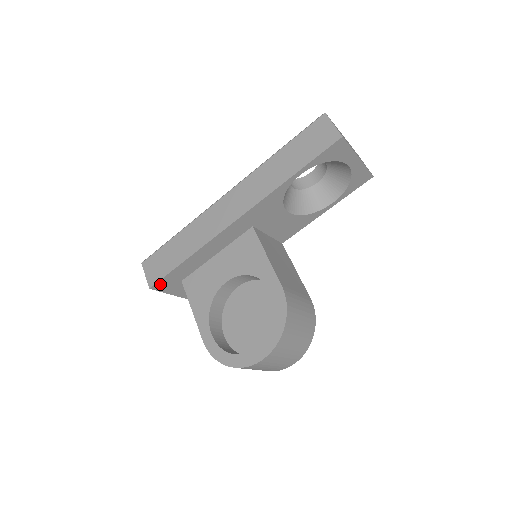
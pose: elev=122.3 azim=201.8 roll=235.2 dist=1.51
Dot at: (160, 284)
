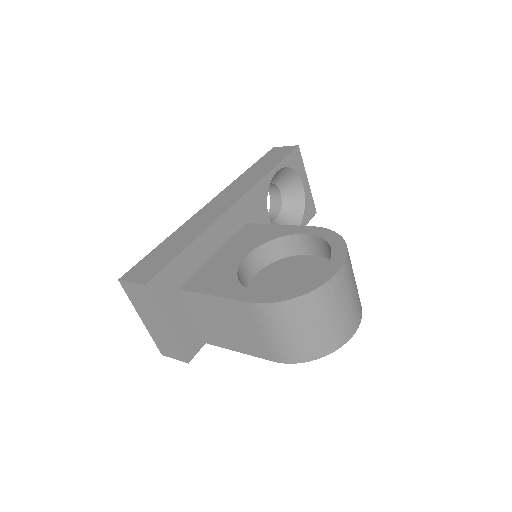
Dot at: (157, 282)
